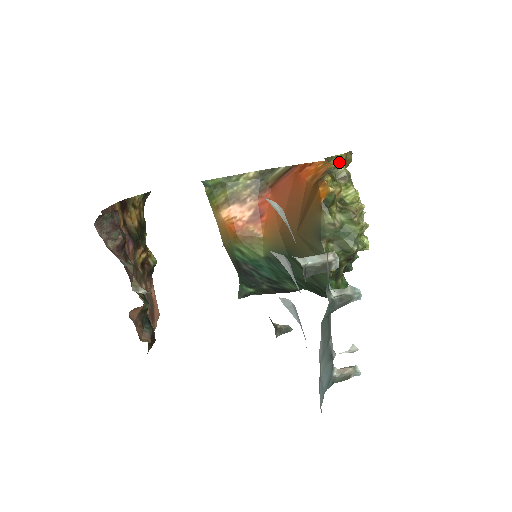
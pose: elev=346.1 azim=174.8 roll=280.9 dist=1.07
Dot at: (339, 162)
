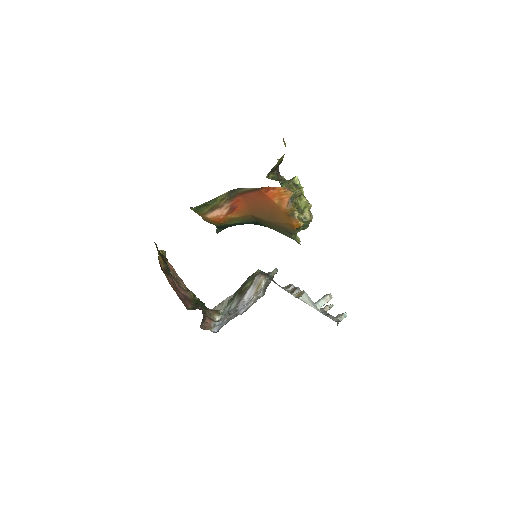
Dot at: (281, 158)
